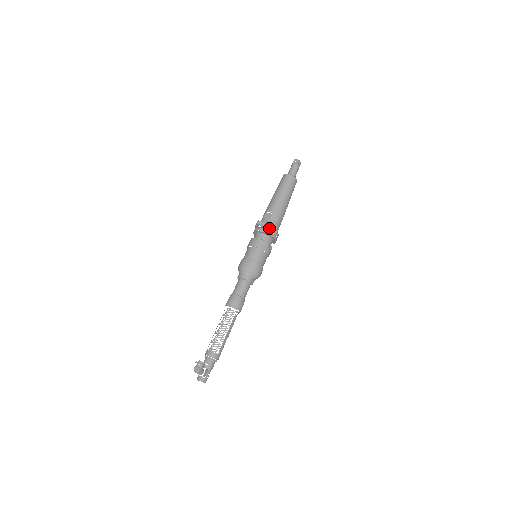
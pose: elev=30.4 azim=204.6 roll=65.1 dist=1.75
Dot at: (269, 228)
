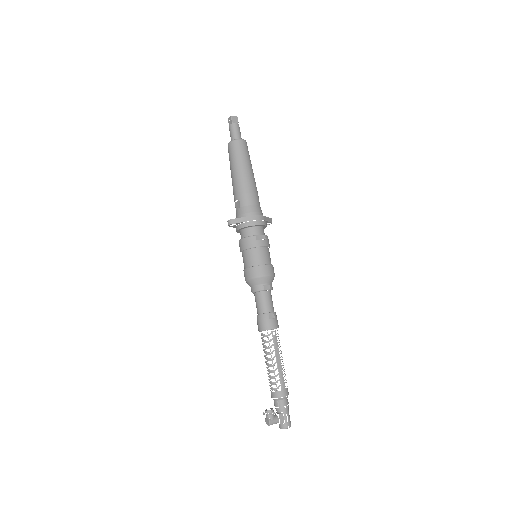
Dot at: (243, 219)
